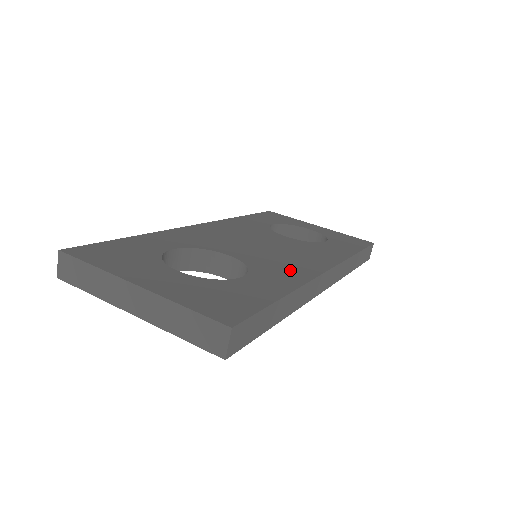
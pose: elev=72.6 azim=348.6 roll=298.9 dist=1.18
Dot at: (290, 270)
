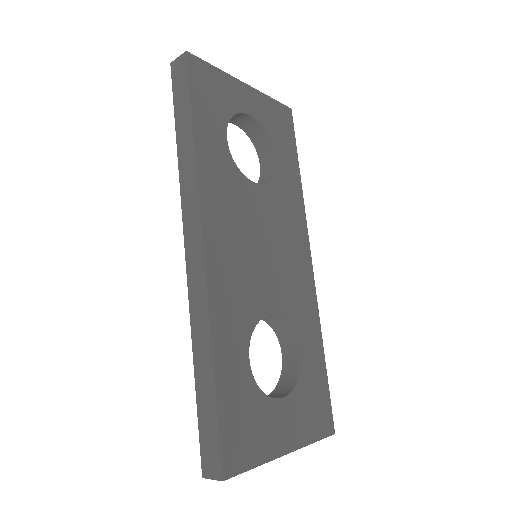
Dot at: (304, 295)
